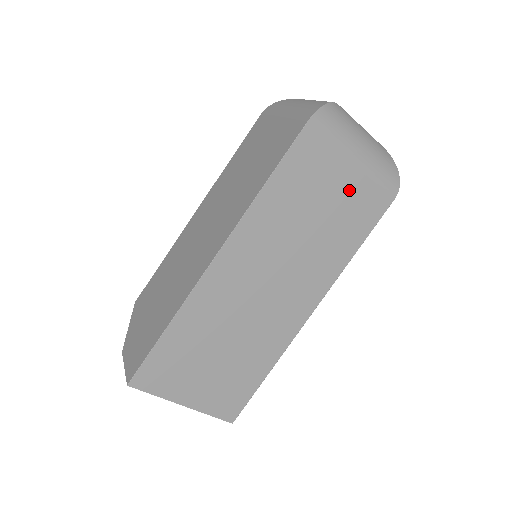
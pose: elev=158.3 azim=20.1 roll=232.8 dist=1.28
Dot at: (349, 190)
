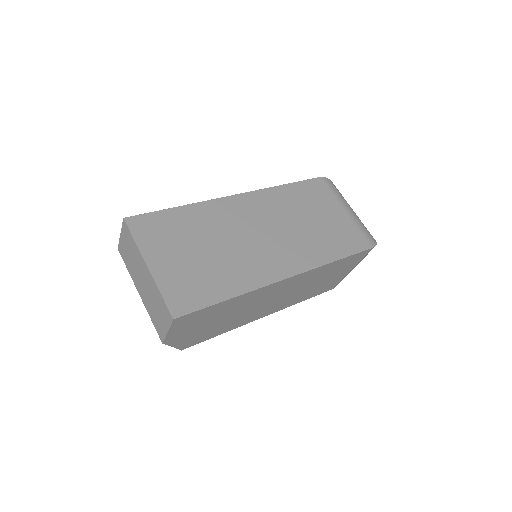
Dot at: (339, 222)
